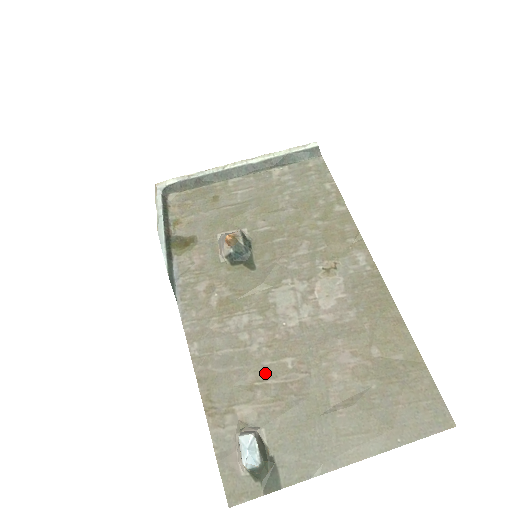
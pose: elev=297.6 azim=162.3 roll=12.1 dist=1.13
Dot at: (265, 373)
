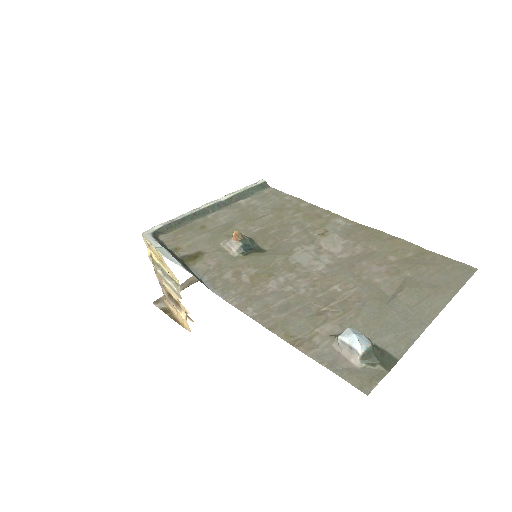
Dot at: (324, 301)
